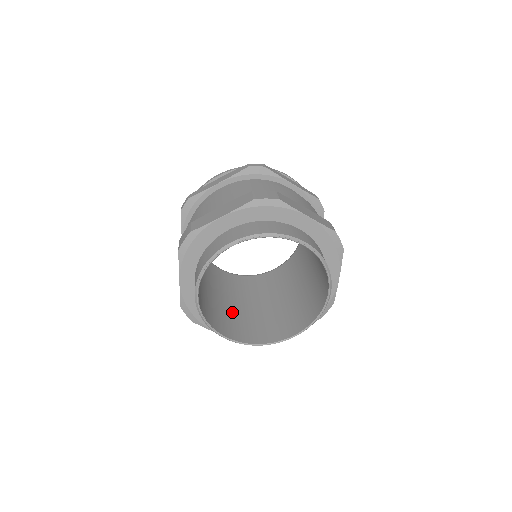
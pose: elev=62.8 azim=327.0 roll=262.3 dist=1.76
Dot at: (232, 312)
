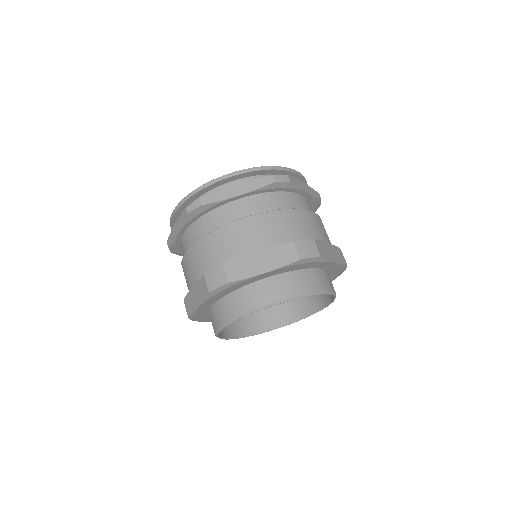
Dot at: occluded
